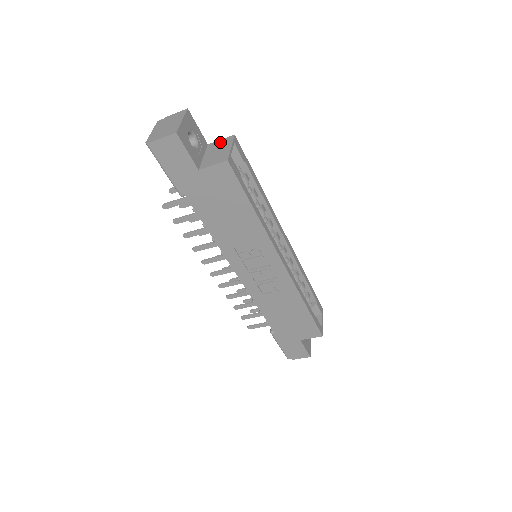
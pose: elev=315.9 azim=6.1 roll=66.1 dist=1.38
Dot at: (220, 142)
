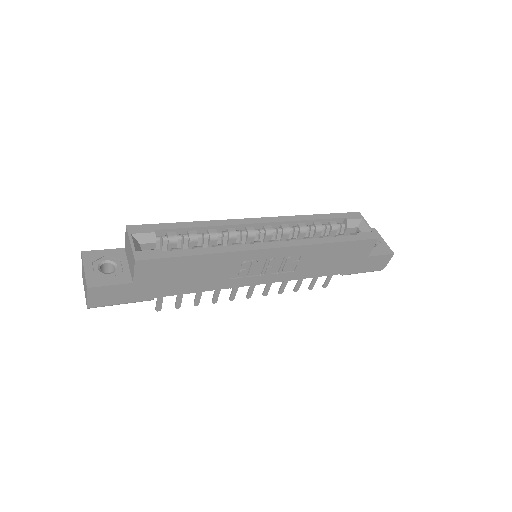
Dot at: (126, 241)
